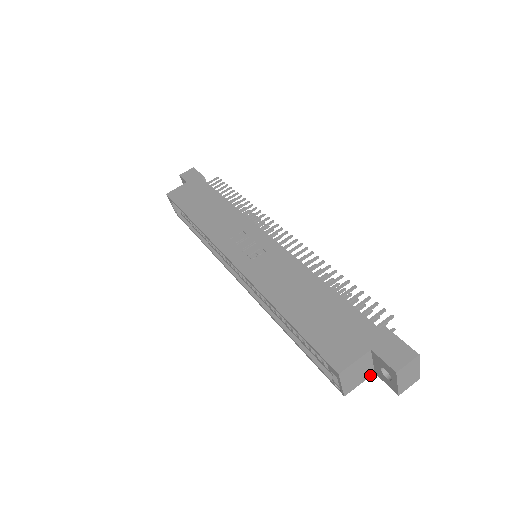
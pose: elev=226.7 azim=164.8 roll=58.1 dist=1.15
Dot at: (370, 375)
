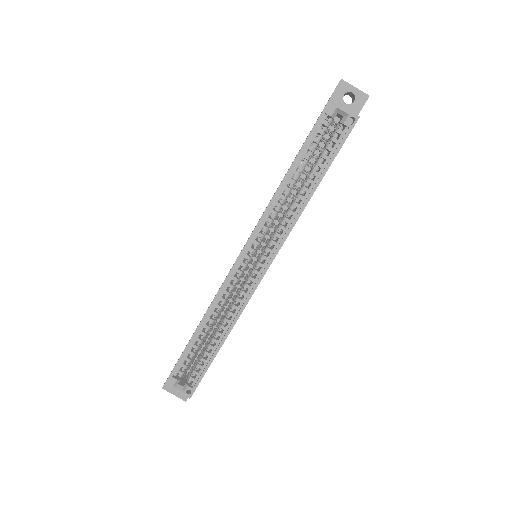
Dot at: occluded
